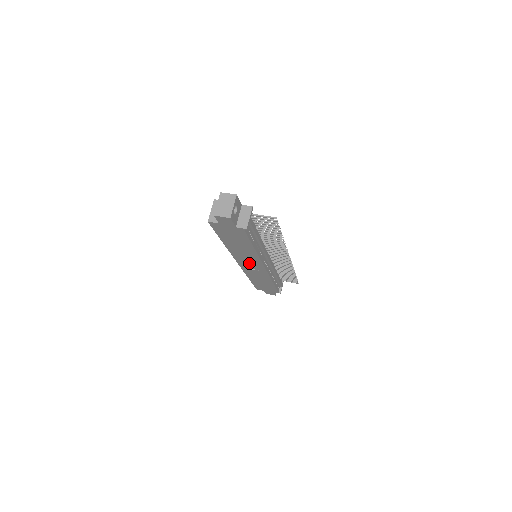
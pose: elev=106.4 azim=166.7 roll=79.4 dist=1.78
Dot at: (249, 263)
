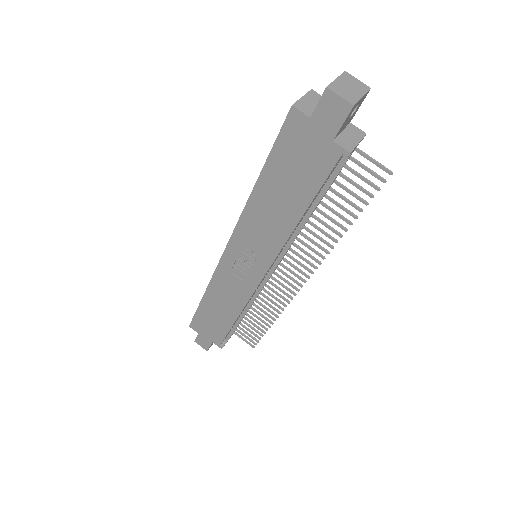
Dot at: (245, 257)
